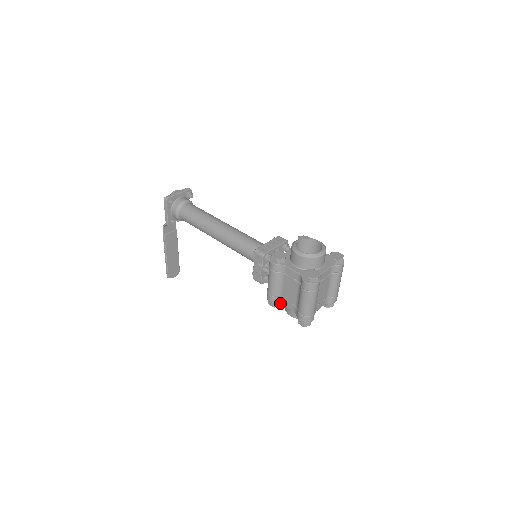
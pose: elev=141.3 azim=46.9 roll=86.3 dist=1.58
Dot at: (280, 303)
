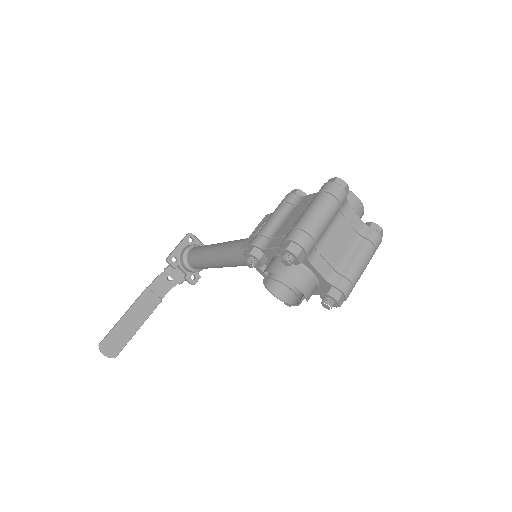
Dot at: (264, 247)
